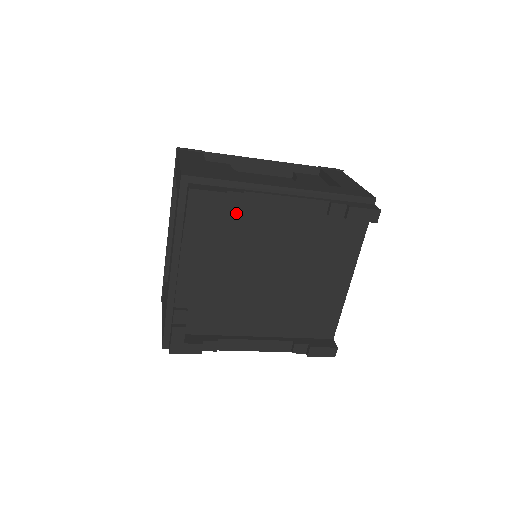
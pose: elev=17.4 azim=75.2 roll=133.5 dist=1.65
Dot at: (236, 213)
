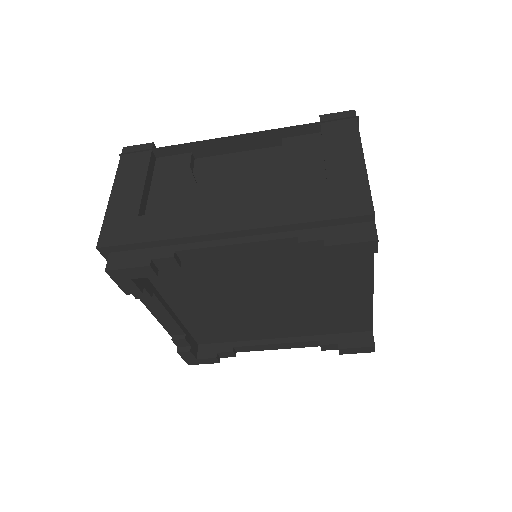
Dot at: (184, 264)
